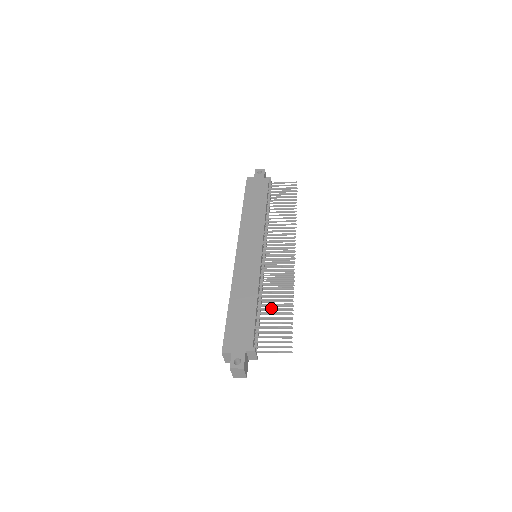
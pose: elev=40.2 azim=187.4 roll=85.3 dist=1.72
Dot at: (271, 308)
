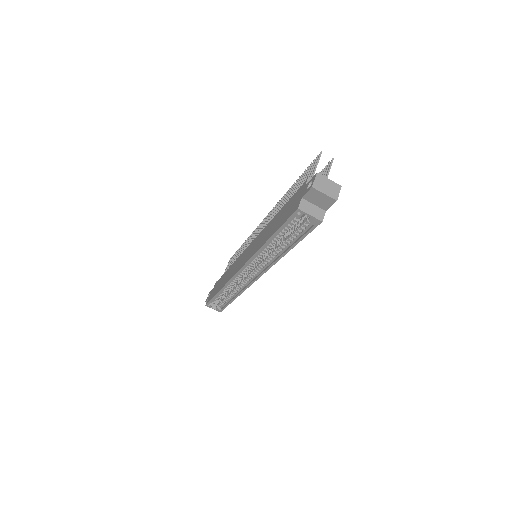
Dot at: occluded
